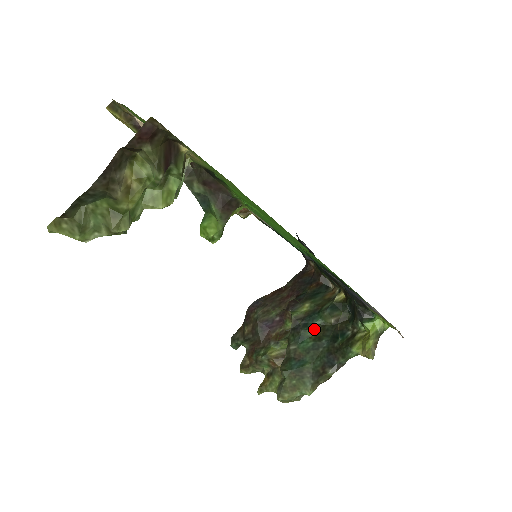
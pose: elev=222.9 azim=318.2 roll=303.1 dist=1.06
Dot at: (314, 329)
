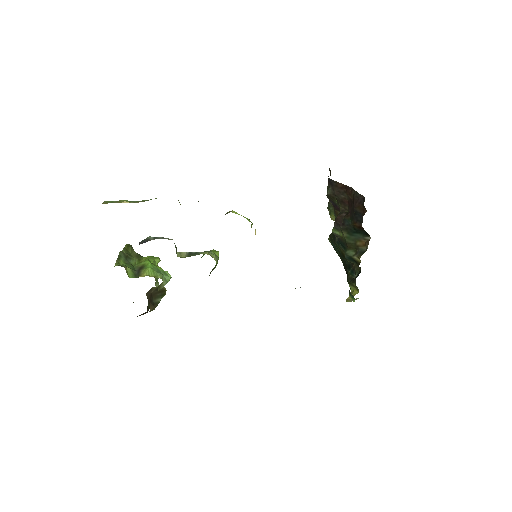
Dot at: (342, 250)
